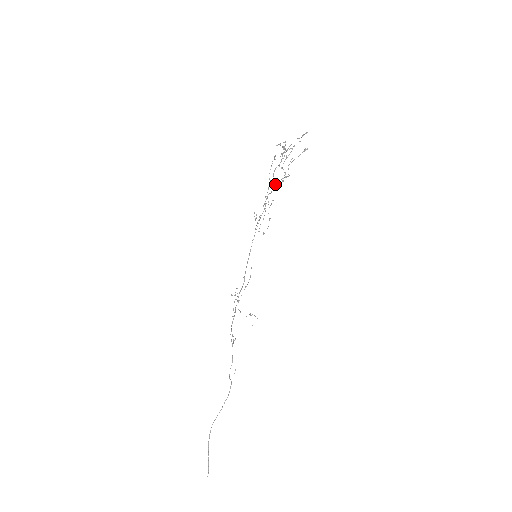
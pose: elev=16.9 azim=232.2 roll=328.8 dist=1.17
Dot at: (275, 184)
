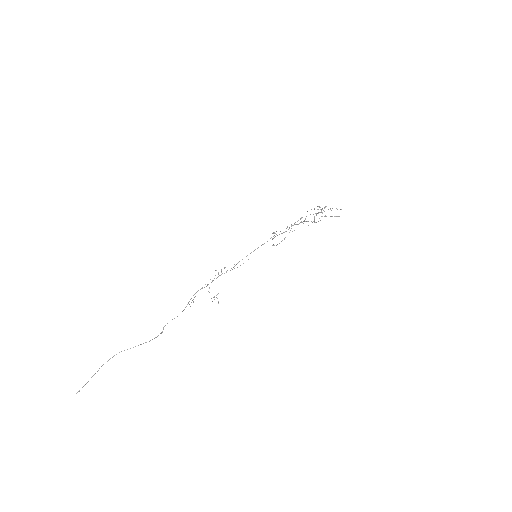
Dot at: (303, 223)
